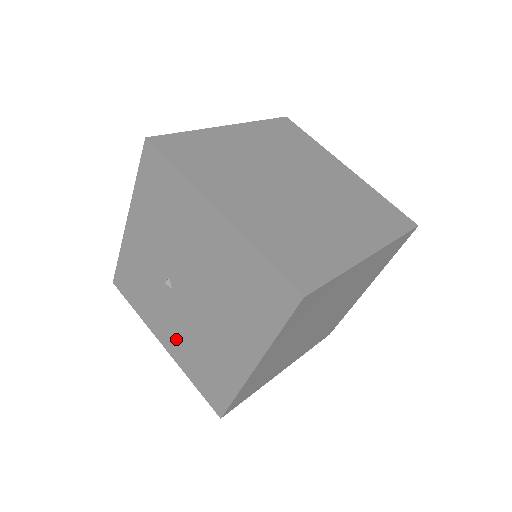
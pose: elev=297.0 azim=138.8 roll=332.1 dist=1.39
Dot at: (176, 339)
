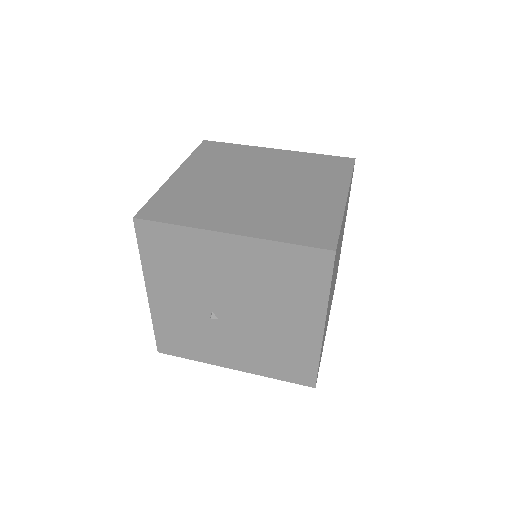
Dot at: (243, 356)
